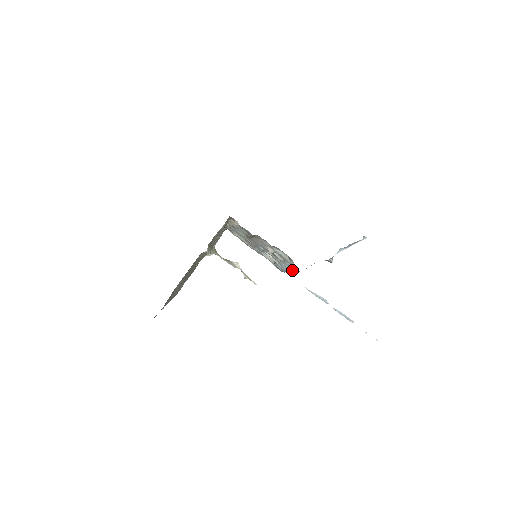
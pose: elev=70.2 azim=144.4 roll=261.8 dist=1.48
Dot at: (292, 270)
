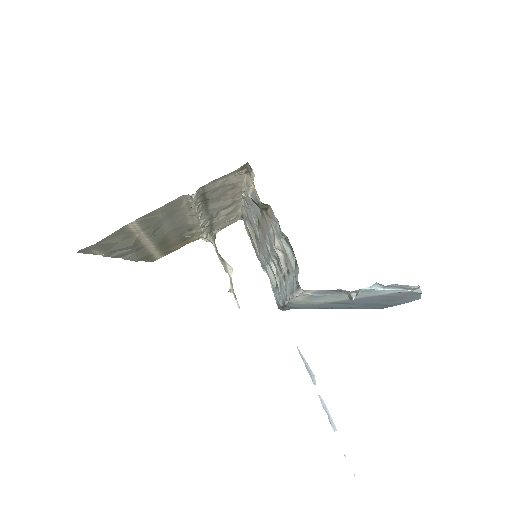
Dot at: (291, 290)
